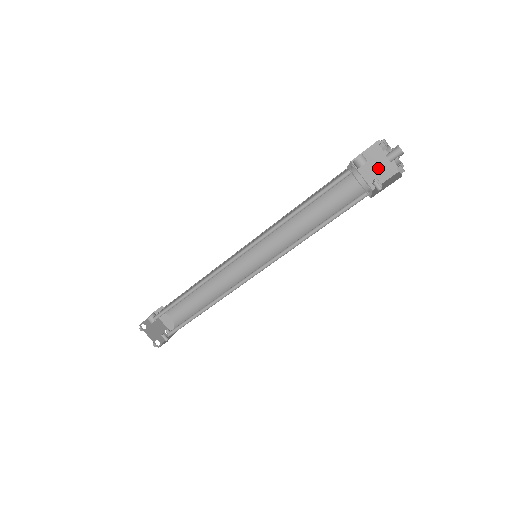
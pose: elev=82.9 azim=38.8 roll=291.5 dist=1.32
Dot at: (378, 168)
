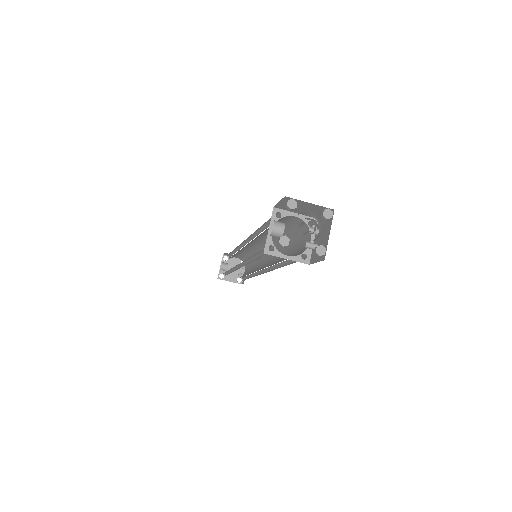
Dot at: (307, 209)
